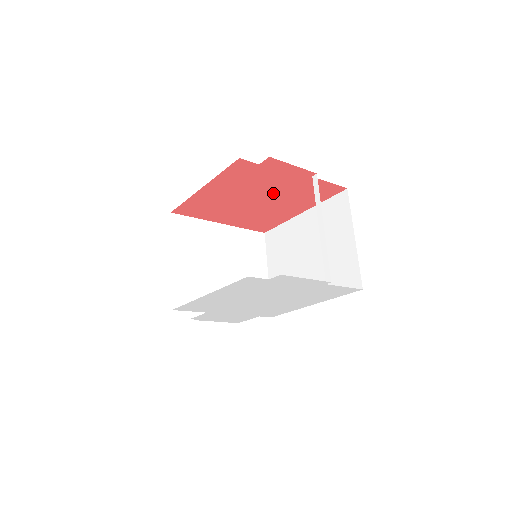
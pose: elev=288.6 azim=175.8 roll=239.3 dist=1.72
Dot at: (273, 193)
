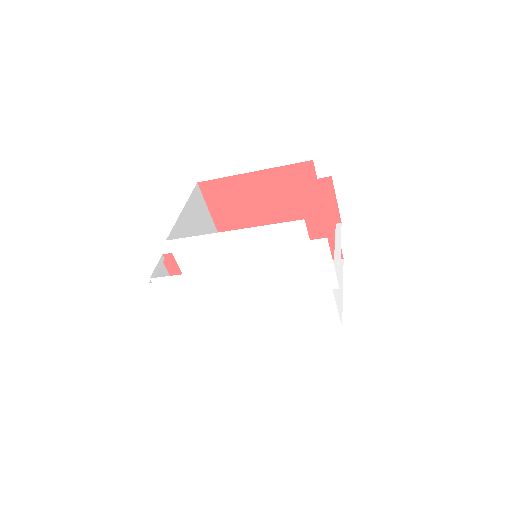
Dot at: occluded
